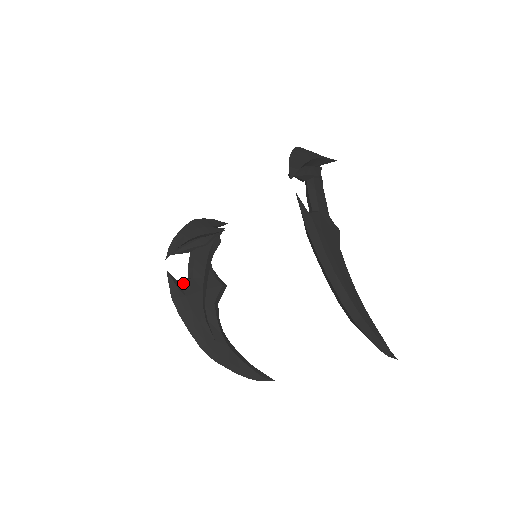
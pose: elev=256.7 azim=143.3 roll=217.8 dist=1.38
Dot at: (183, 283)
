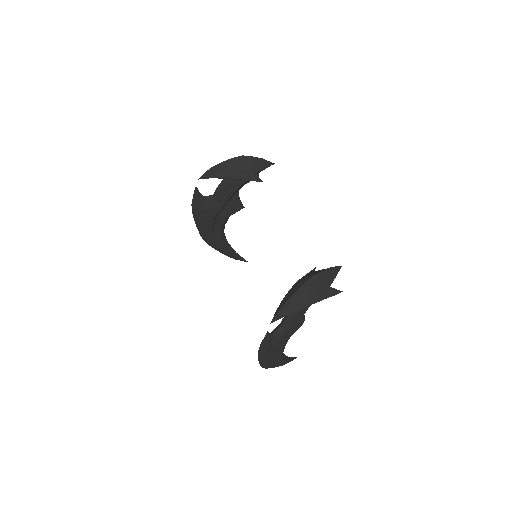
Dot at: (206, 199)
